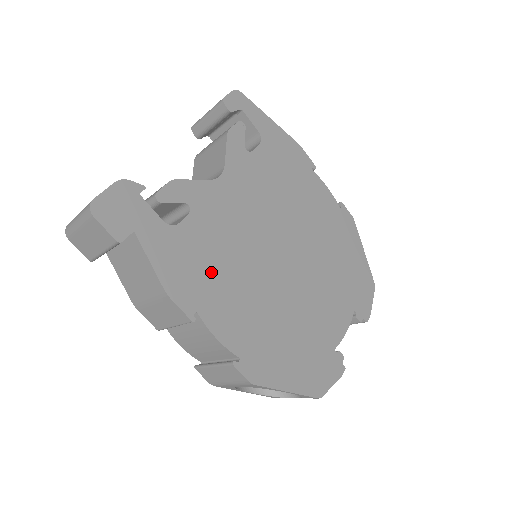
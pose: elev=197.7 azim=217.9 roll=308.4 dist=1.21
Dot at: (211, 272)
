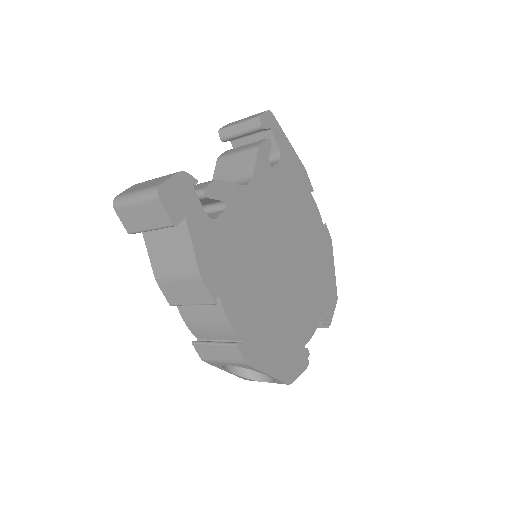
Dot at: (233, 265)
